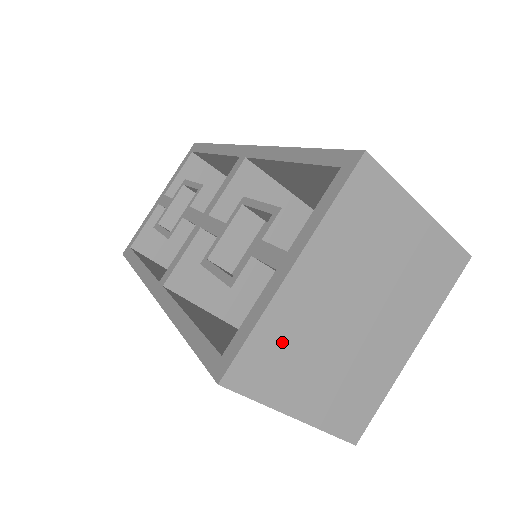
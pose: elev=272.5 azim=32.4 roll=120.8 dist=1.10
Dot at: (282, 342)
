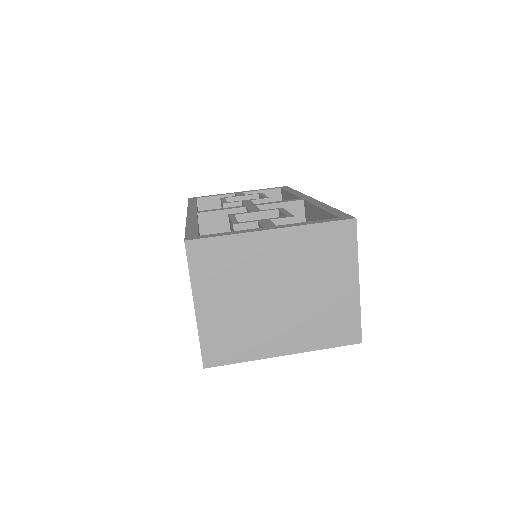
Dot at: (230, 259)
